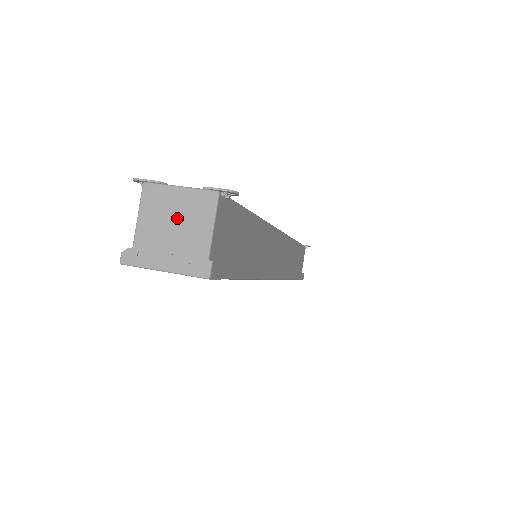
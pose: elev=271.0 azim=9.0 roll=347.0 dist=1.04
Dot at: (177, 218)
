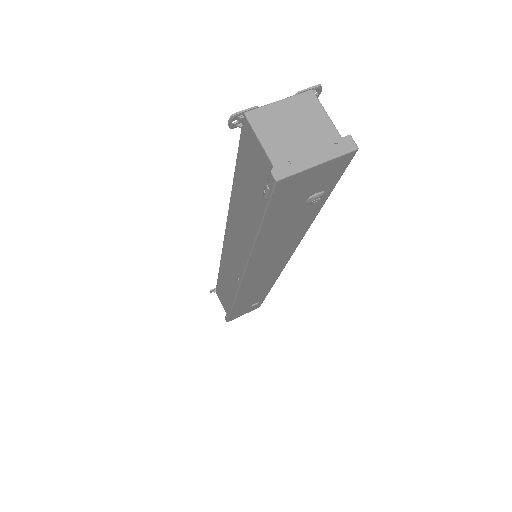
Dot at: (295, 123)
